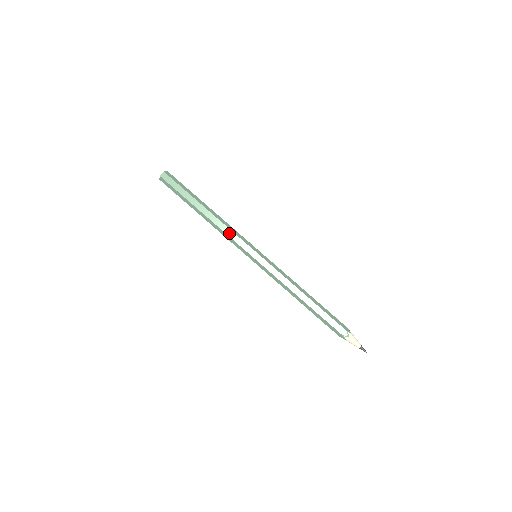
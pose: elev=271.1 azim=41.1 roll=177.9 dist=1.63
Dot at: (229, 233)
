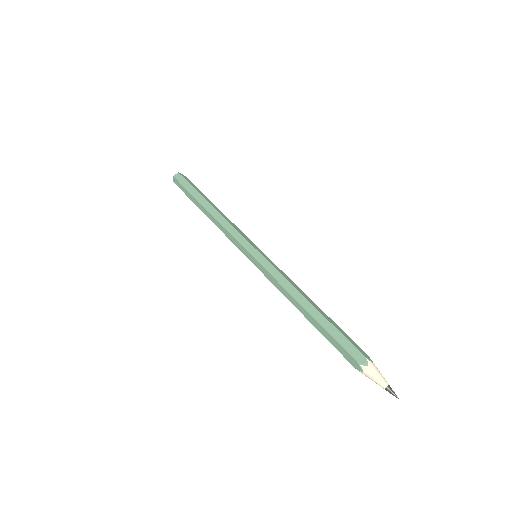
Dot at: (229, 228)
